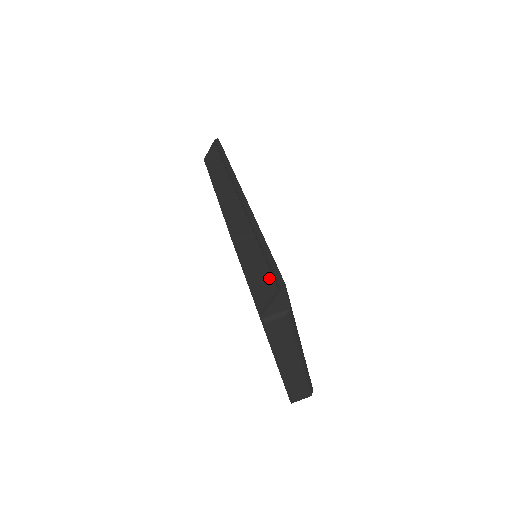
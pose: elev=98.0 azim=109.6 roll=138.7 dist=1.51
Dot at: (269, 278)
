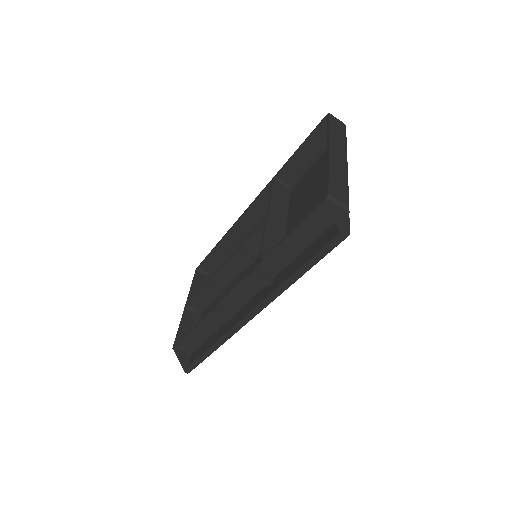
Dot at: (201, 341)
